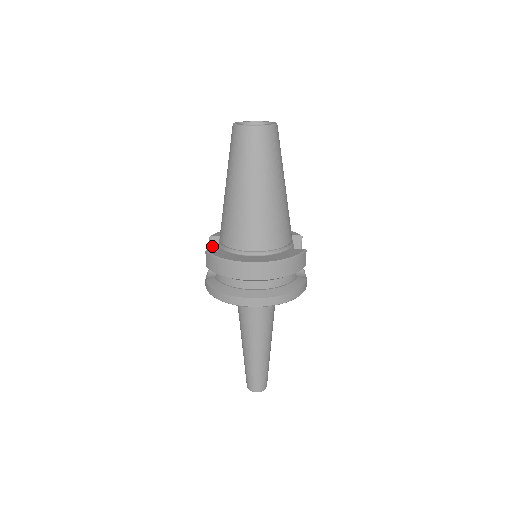
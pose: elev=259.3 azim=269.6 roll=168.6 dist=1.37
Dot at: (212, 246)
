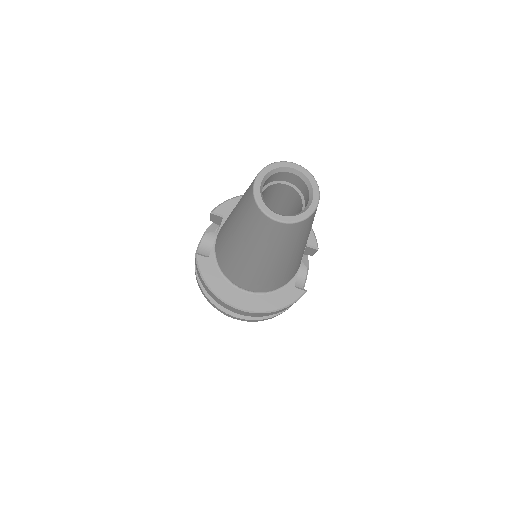
Dot at: (213, 218)
